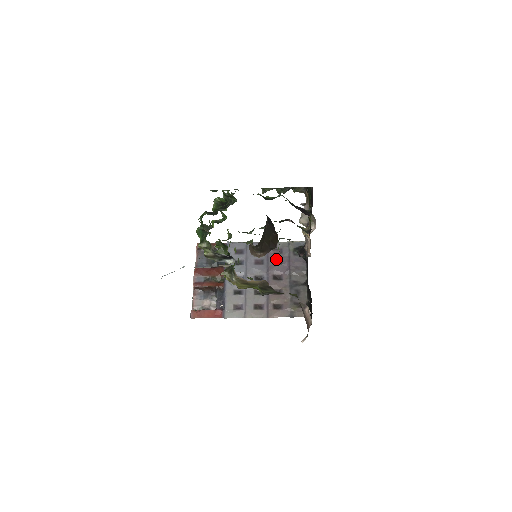
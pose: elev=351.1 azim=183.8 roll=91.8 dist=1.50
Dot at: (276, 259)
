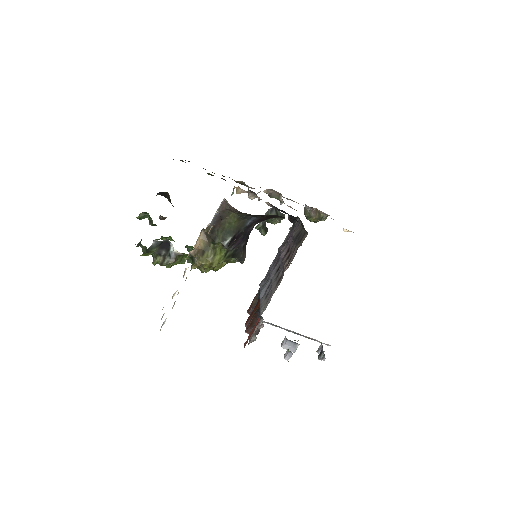
Dot at: occluded
